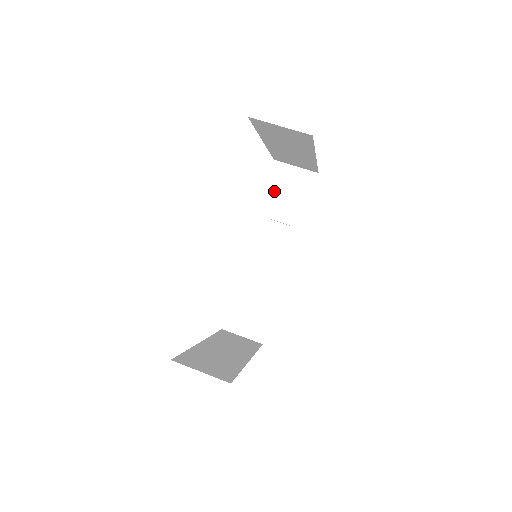
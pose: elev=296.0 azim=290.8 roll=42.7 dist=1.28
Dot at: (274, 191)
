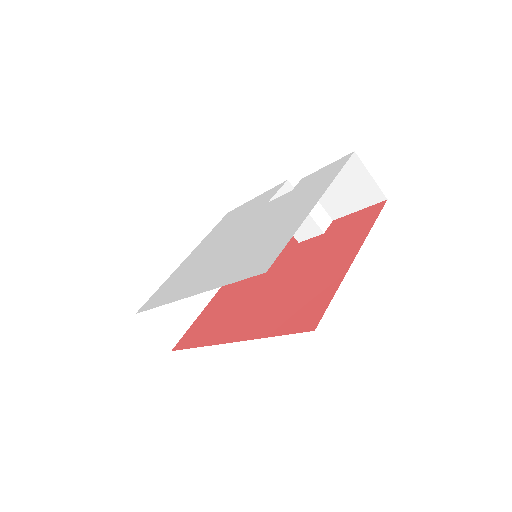
Dot at: occluded
